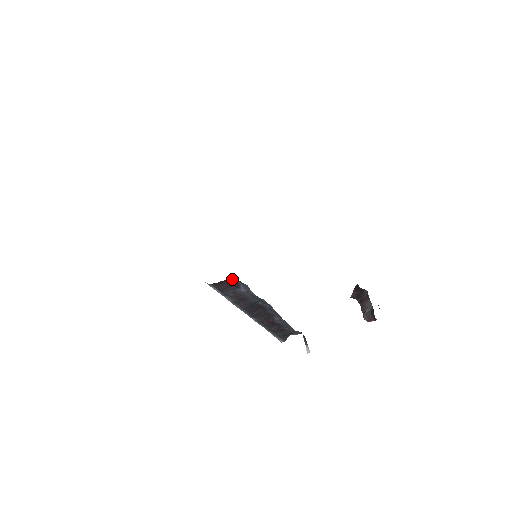
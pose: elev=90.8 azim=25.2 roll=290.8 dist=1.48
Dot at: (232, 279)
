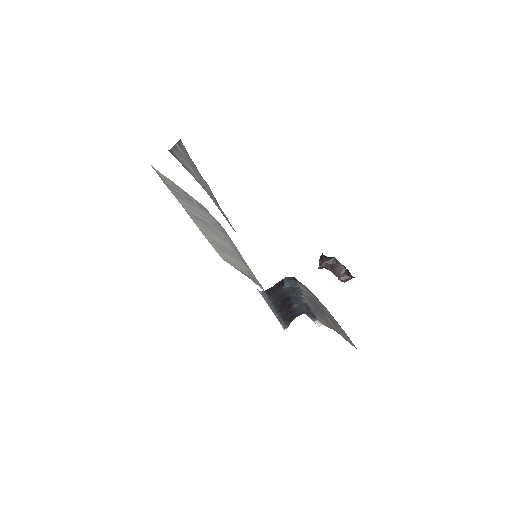
Dot at: (284, 278)
